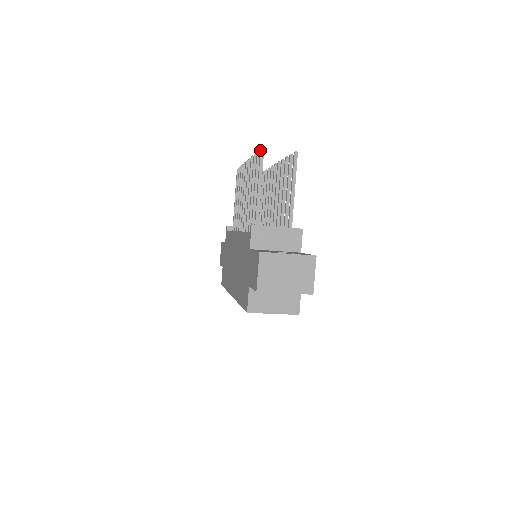
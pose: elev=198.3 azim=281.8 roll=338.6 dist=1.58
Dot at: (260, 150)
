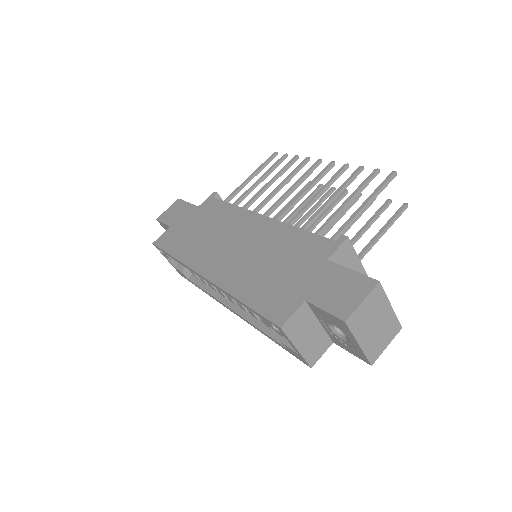
Dot at: (393, 173)
